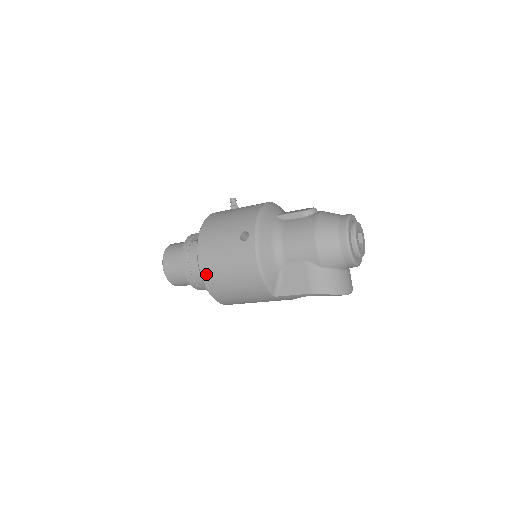
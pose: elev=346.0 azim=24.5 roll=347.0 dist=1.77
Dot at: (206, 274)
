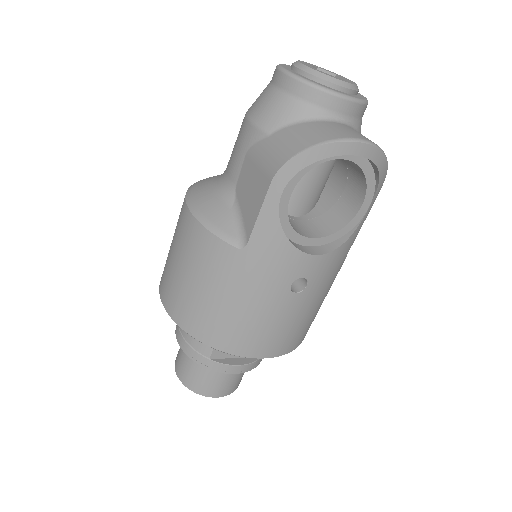
Dot at: (165, 298)
